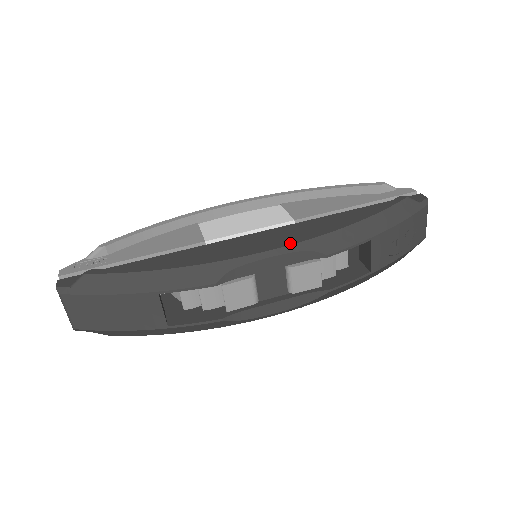
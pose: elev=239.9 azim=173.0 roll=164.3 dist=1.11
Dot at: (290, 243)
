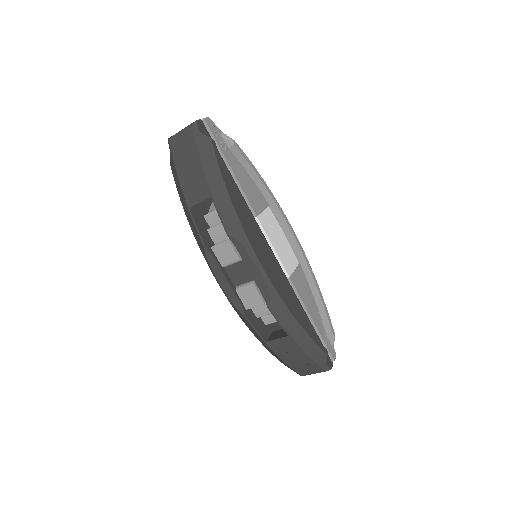
Dot at: (271, 279)
